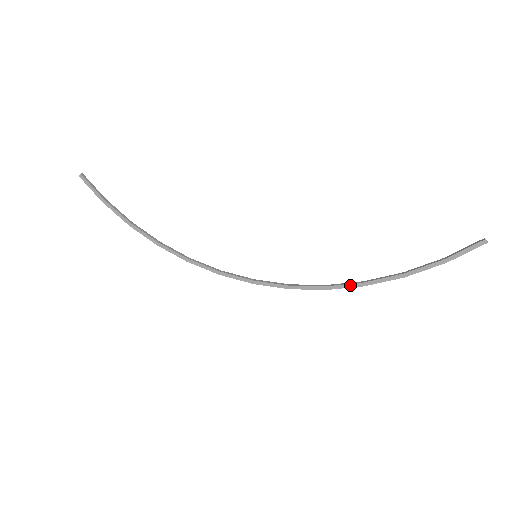
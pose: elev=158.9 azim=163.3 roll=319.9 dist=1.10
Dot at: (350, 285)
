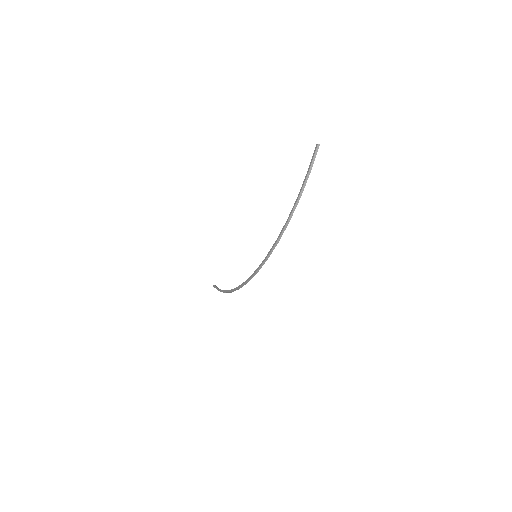
Dot at: (283, 227)
